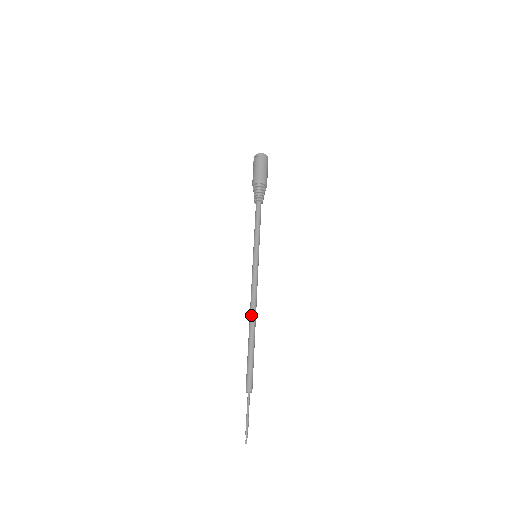
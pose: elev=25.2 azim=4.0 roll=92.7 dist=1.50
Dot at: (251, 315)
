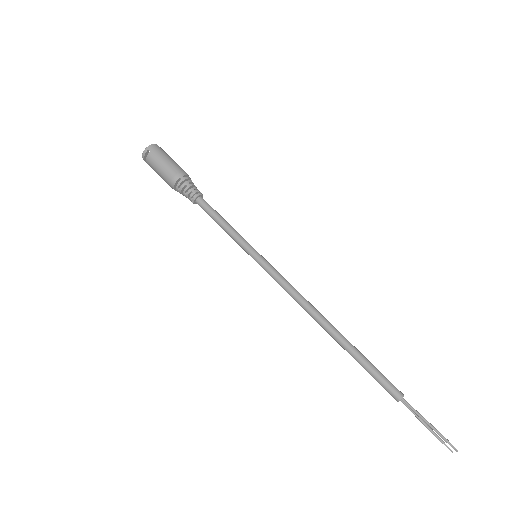
Dot at: (319, 319)
